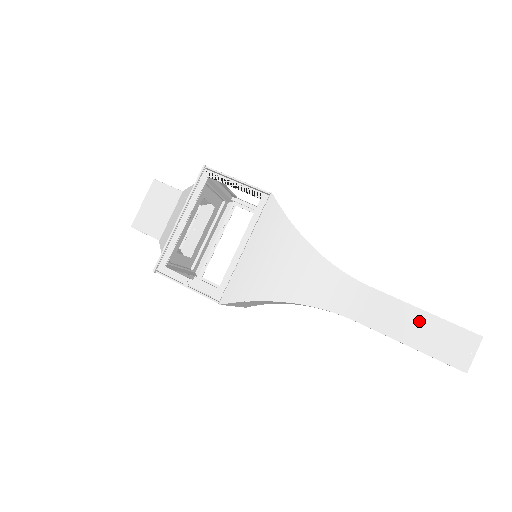
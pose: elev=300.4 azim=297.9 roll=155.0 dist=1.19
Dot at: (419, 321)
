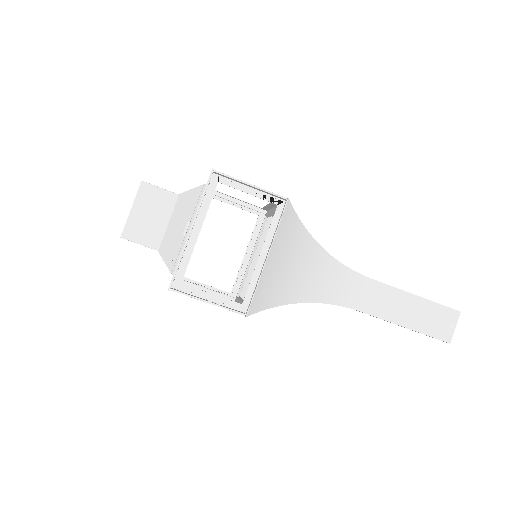
Dot at: (413, 305)
